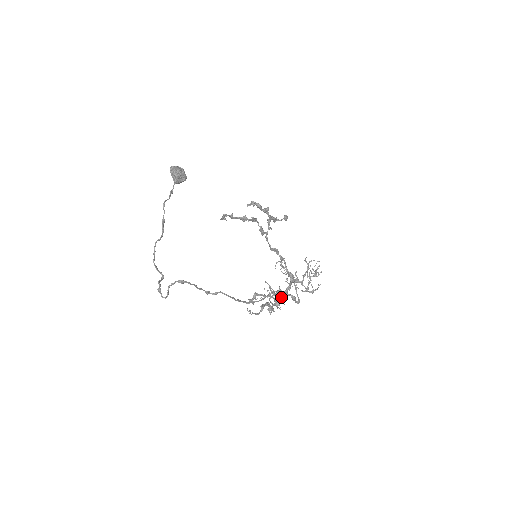
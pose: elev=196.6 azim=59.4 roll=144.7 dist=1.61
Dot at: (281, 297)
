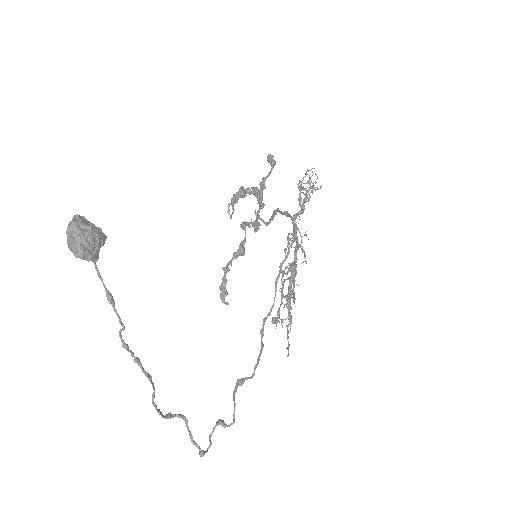
Dot at: occluded
